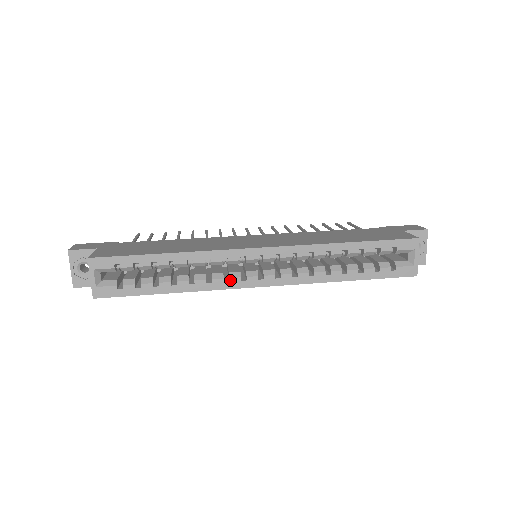
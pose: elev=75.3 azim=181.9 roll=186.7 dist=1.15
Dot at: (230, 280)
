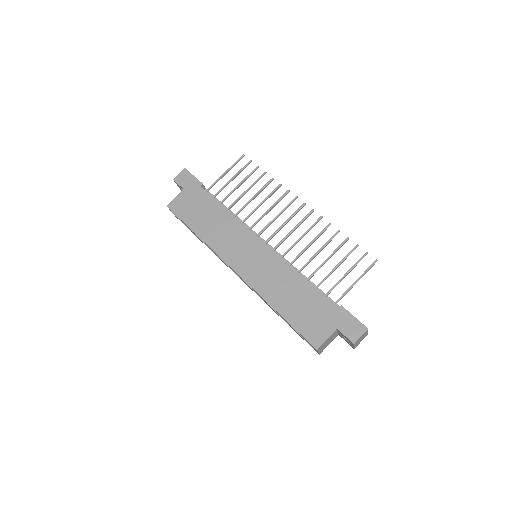
Dot at: (226, 264)
